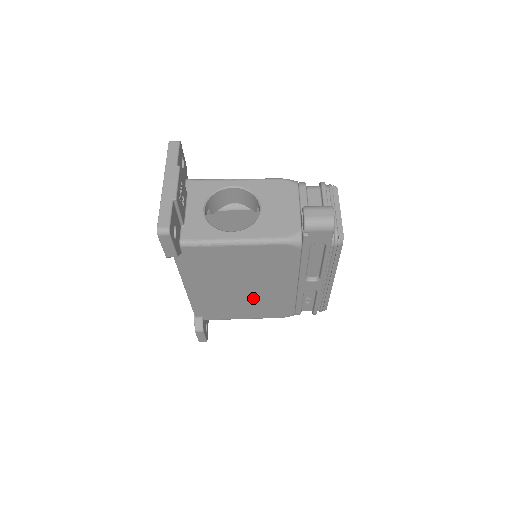
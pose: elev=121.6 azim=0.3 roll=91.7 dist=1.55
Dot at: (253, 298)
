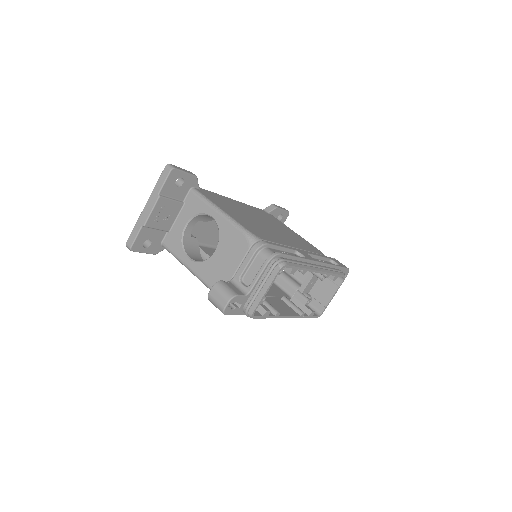
Dot at: occluded
